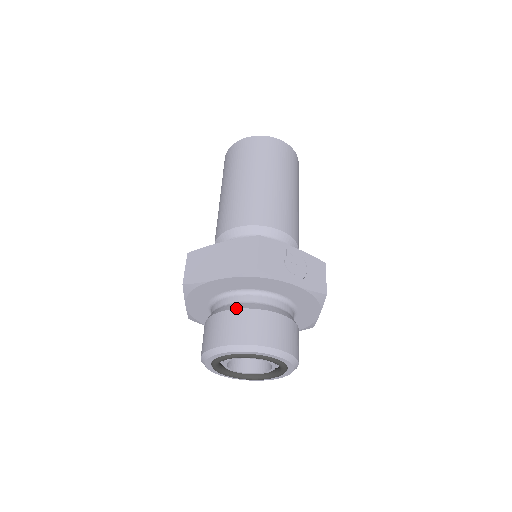
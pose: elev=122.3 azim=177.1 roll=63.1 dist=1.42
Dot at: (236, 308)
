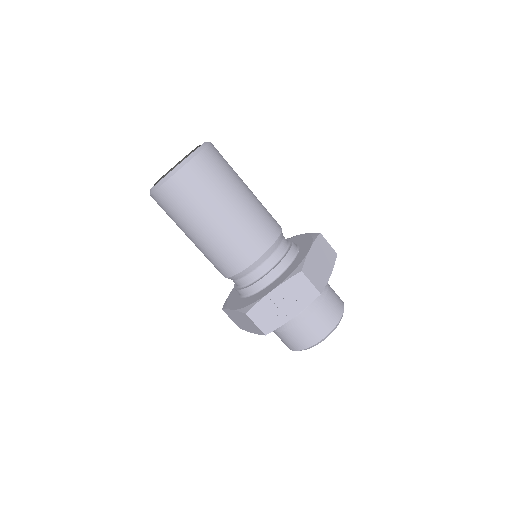
Dot at: (278, 332)
